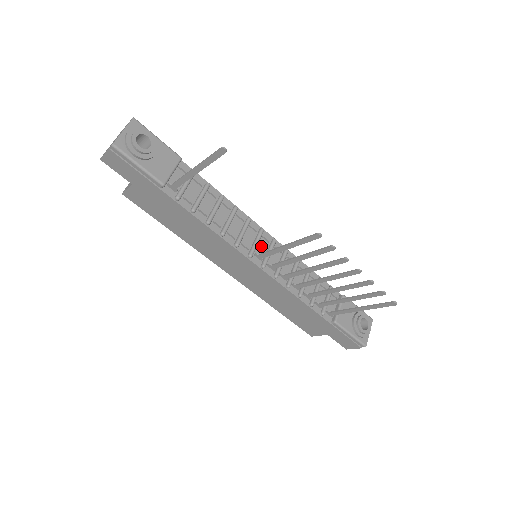
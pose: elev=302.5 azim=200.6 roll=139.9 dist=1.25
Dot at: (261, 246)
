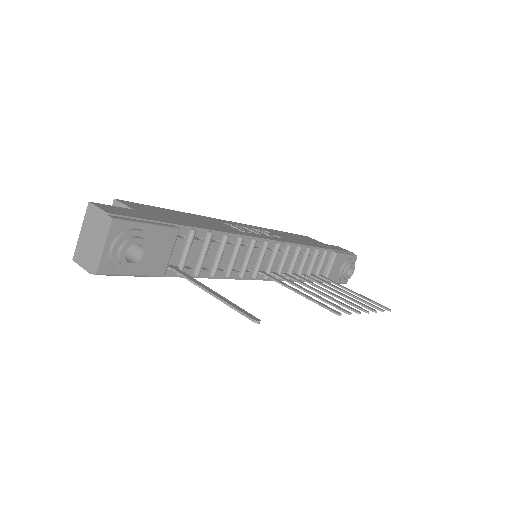
Dot at: (264, 258)
